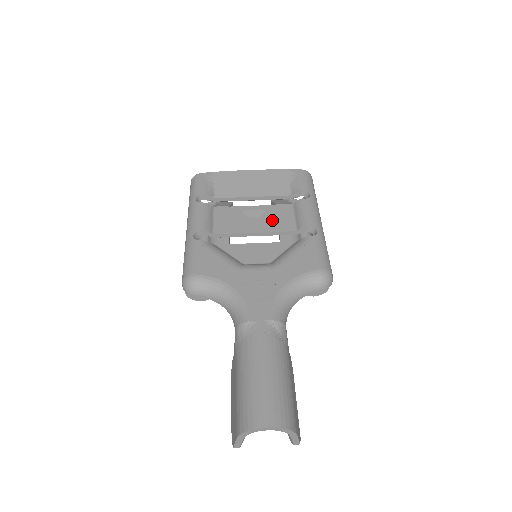
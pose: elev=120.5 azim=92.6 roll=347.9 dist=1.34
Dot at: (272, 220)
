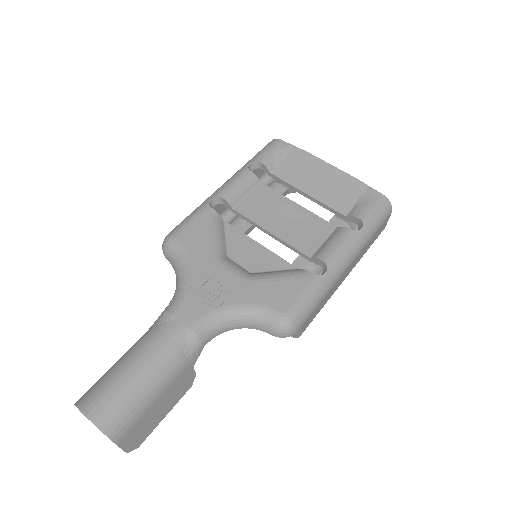
Dot at: (299, 230)
